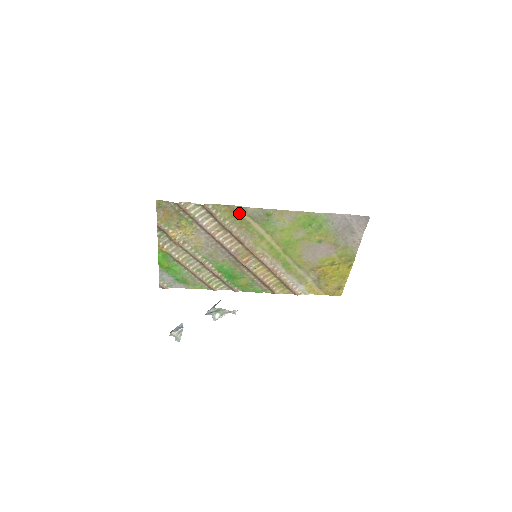
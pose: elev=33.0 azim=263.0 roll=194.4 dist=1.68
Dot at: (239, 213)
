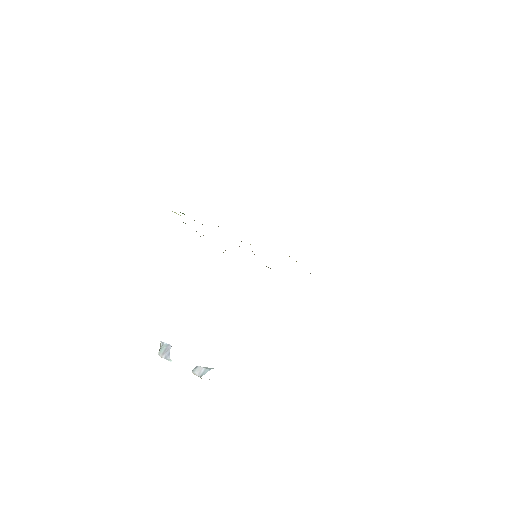
Dot at: occluded
